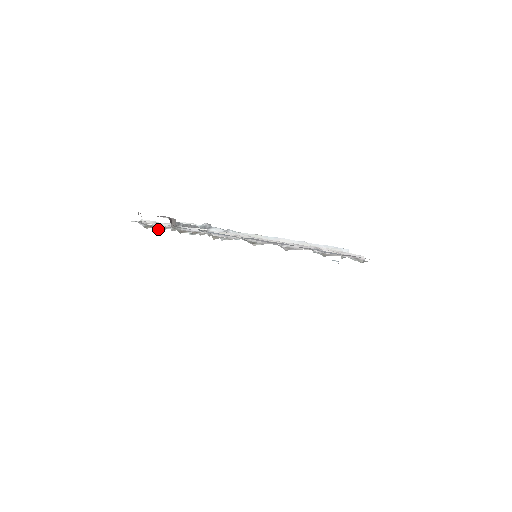
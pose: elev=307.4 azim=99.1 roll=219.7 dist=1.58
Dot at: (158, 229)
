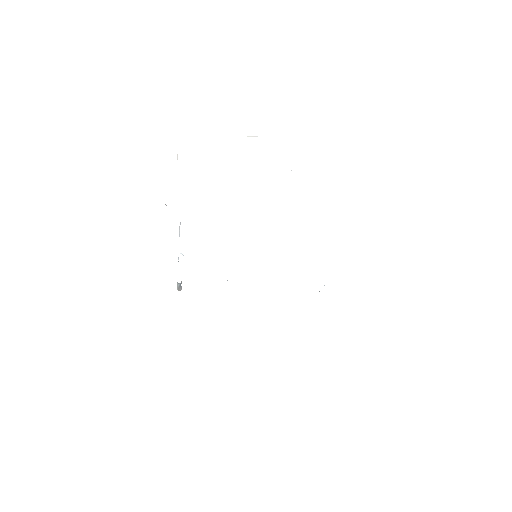
Dot at: occluded
